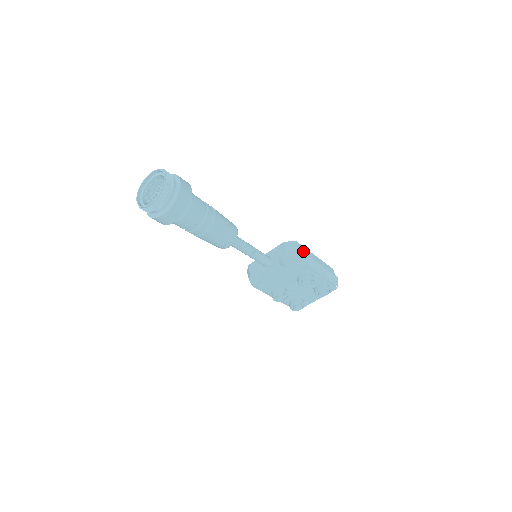
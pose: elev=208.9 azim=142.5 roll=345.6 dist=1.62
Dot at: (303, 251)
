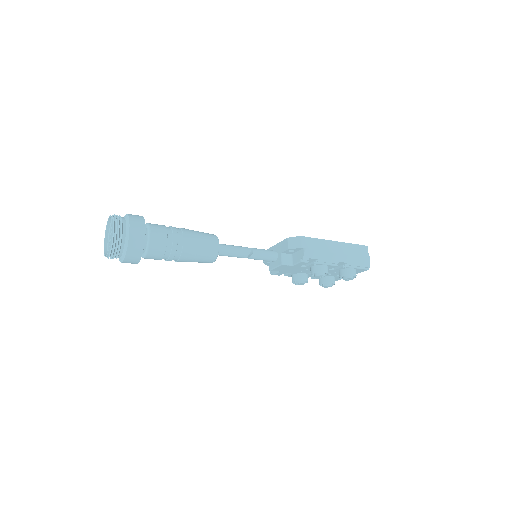
Dot at: (311, 246)
